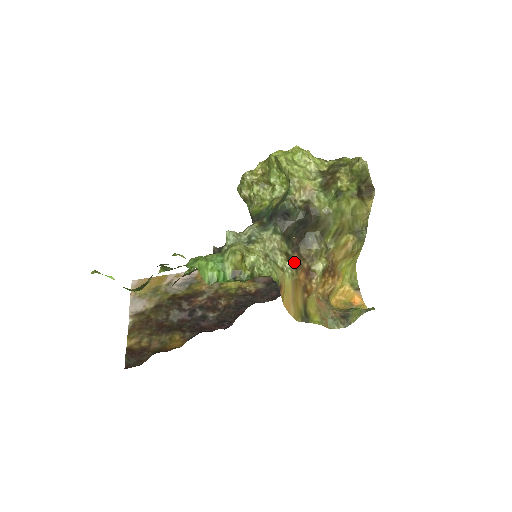
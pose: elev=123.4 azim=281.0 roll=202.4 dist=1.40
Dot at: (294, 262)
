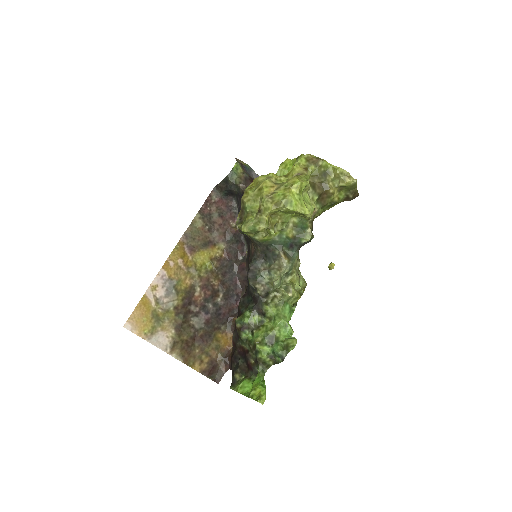
Dot at: occluded
